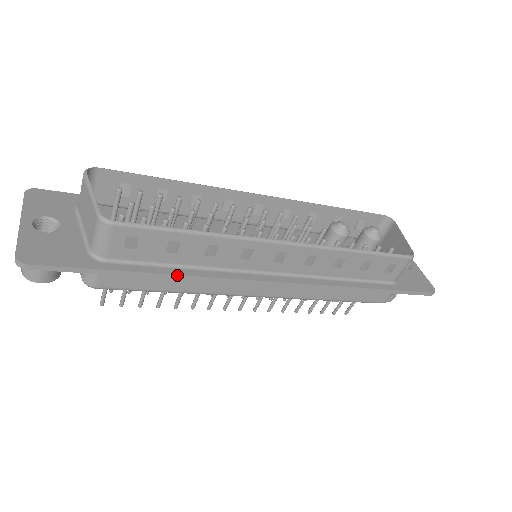
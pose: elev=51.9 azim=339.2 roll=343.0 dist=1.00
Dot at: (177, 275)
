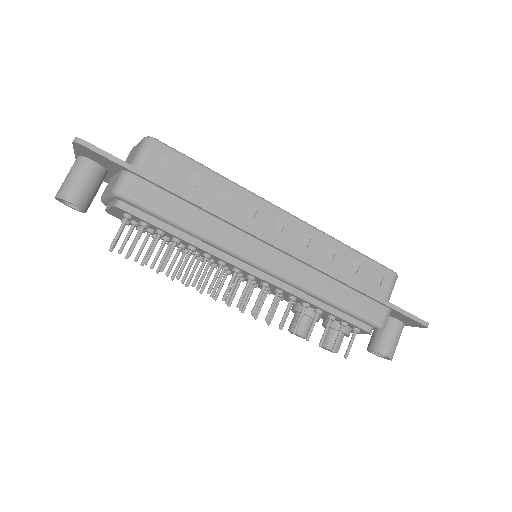
Dot at: (195, 199)
